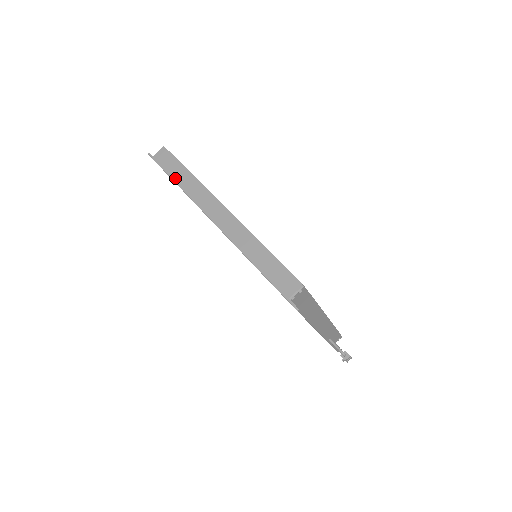
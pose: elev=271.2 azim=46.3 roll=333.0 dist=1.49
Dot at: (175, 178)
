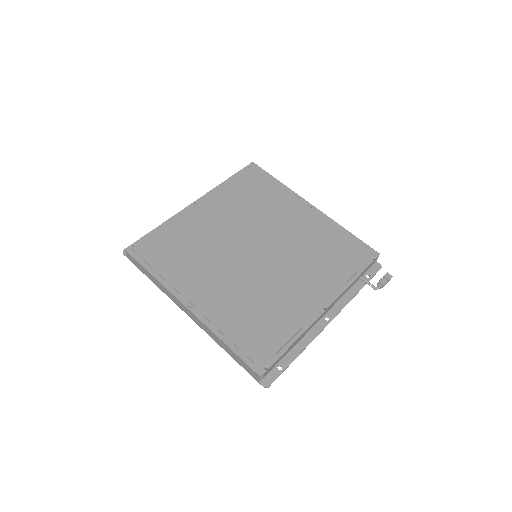
Dot at: (149, 278)
